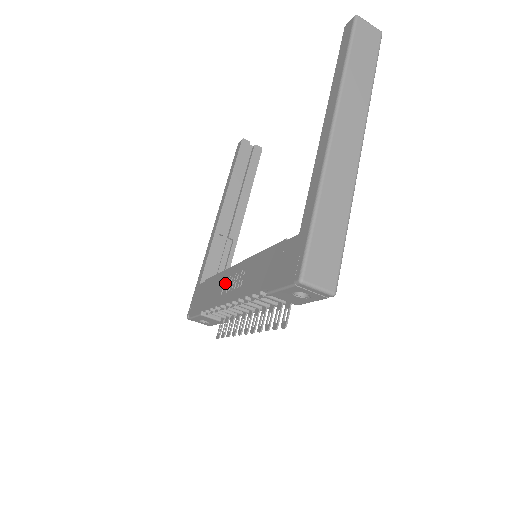
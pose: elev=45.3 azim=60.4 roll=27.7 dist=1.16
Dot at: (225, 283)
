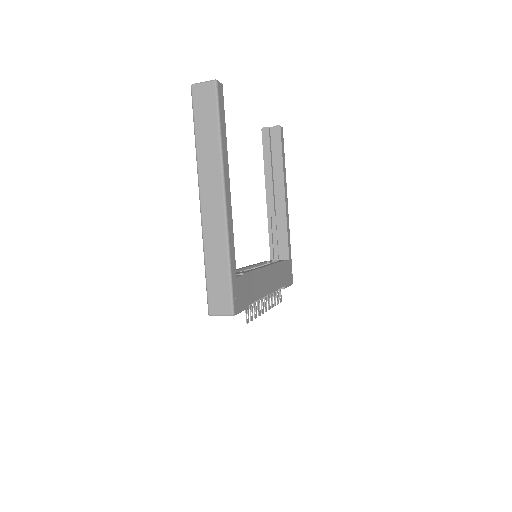
Dot at: occluded
